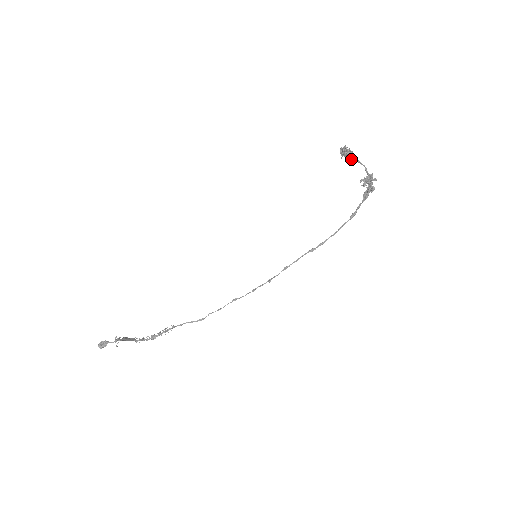
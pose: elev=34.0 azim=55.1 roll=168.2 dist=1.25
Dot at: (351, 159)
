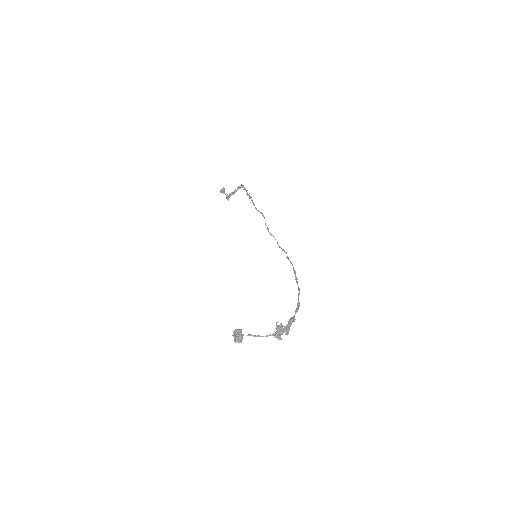
Dot at: (247, 335)
